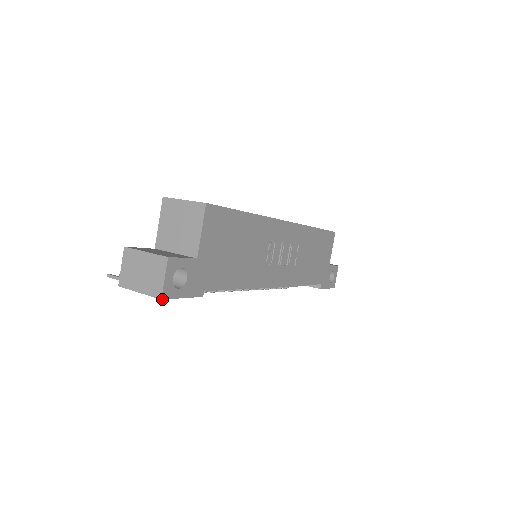
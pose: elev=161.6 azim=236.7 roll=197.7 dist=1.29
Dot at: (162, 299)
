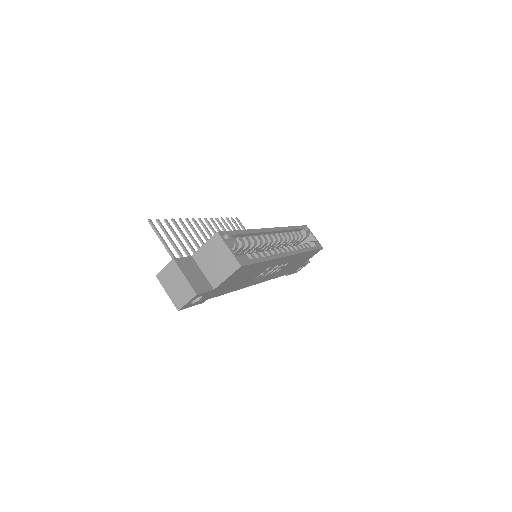
Dot at: (179, 310)
